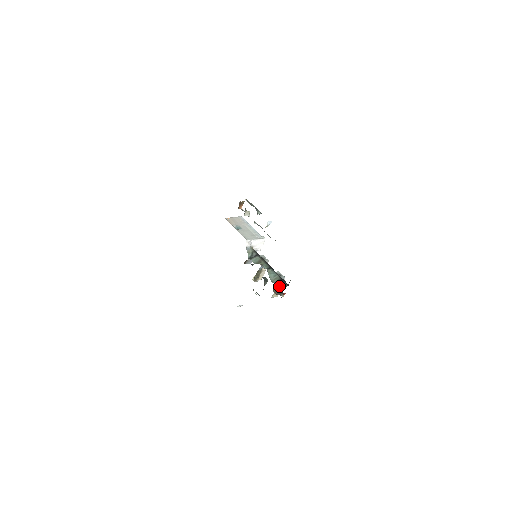
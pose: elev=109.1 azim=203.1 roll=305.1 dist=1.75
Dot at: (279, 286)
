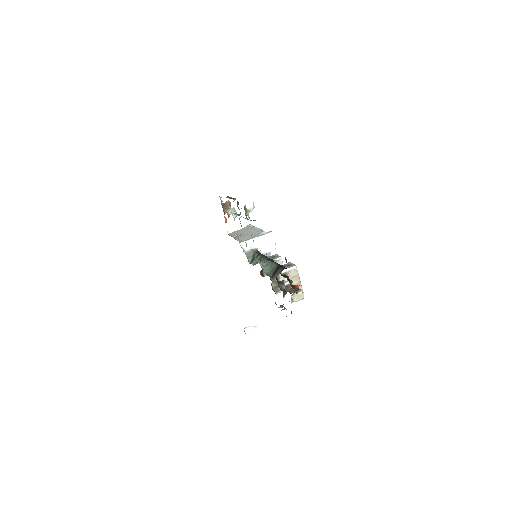
Dot at: (274, 276)
